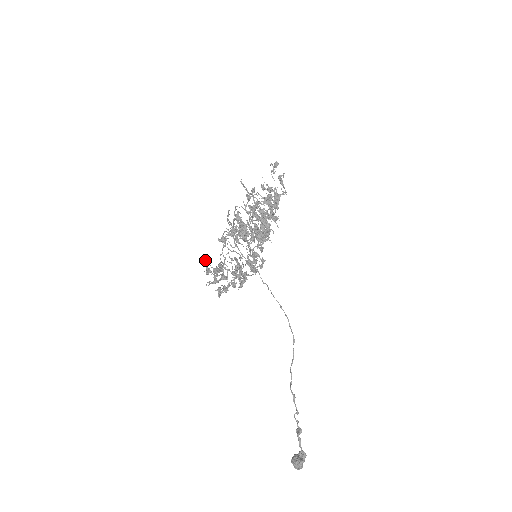
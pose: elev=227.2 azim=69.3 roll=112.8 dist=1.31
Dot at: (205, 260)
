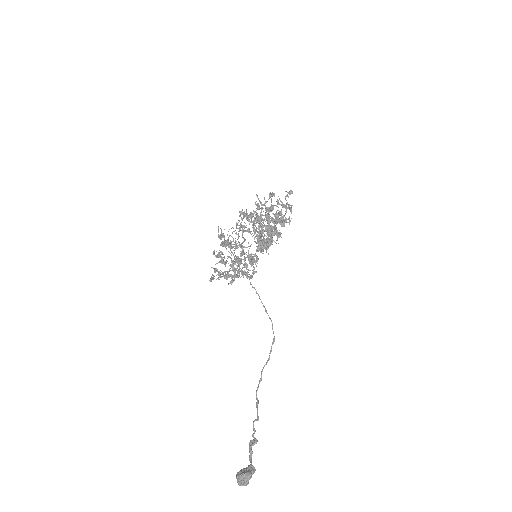
Dot at: (218, 230)
